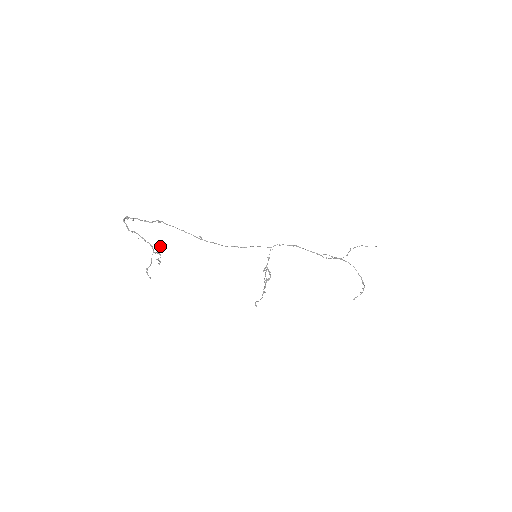
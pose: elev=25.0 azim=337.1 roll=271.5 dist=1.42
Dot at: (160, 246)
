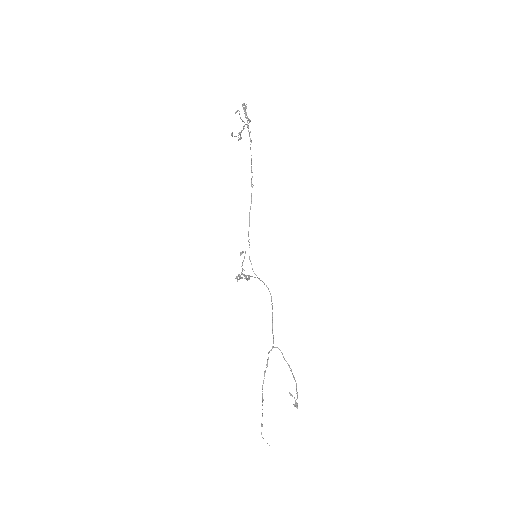
Dot at: occluded
